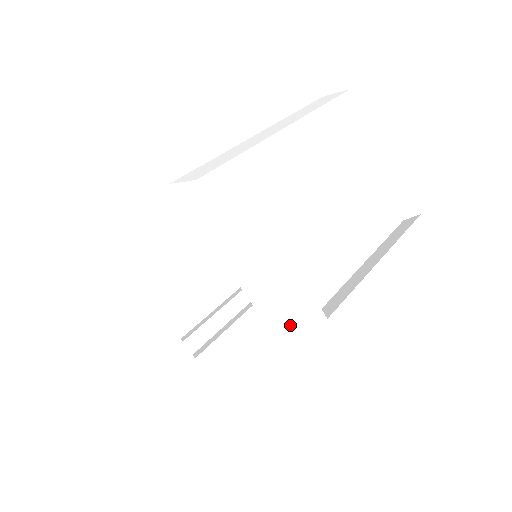
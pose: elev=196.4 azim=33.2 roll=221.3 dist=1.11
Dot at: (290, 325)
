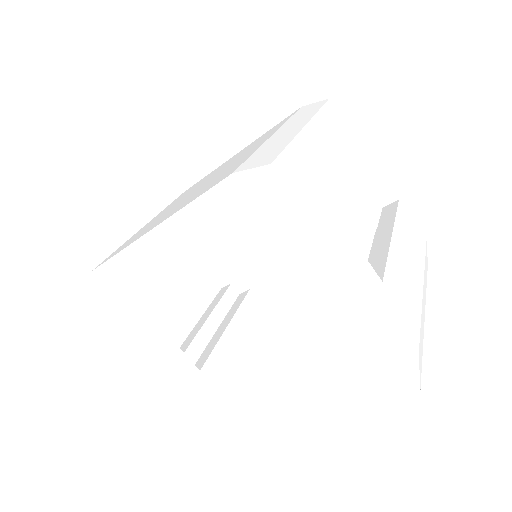
Dot at: (356, 291)
